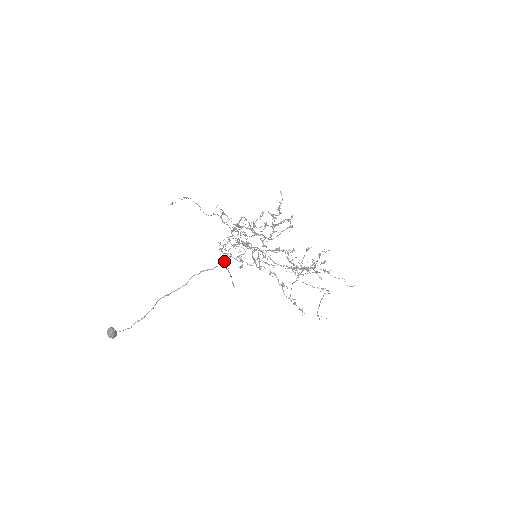
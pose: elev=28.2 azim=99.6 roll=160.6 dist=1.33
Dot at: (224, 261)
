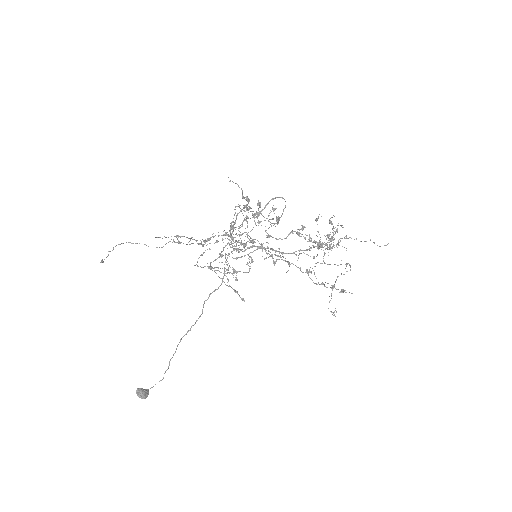
Dot at: (220, 278)
